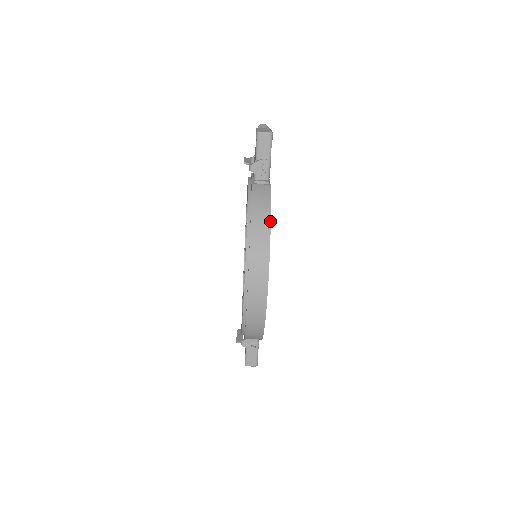
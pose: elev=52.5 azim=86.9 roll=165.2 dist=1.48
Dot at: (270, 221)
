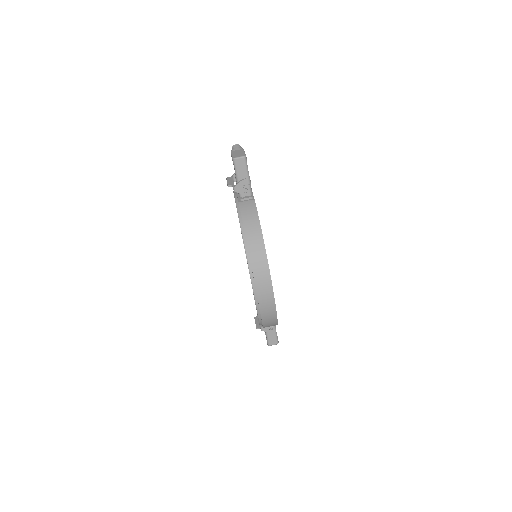
Dot at: occluded
